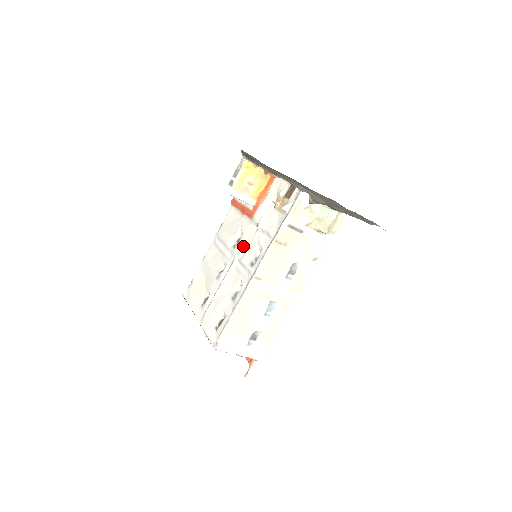
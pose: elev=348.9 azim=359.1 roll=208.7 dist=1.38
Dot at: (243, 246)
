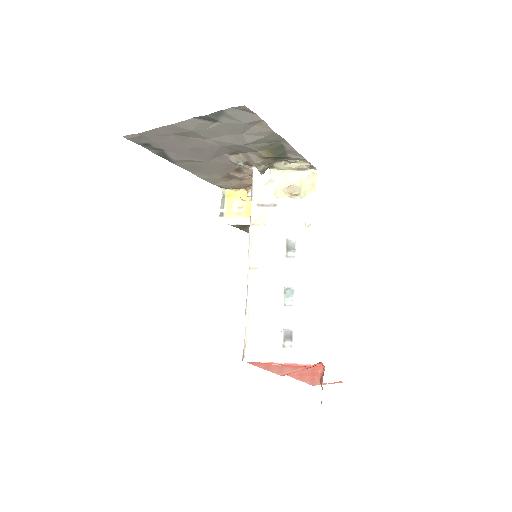
Dot at: occluded
